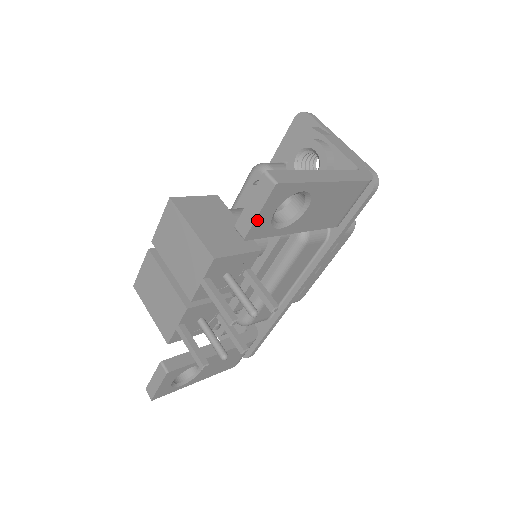
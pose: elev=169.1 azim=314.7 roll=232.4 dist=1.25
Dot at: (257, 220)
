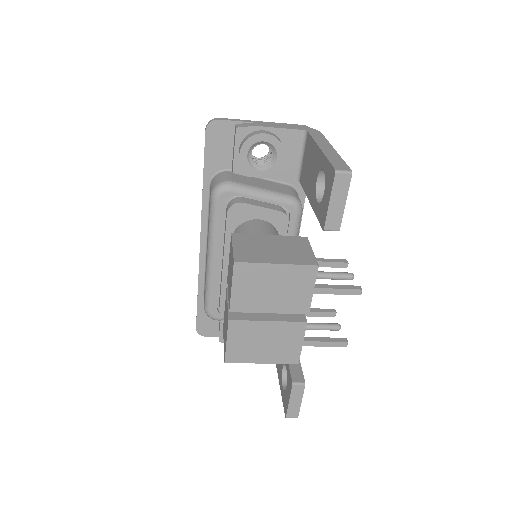
Dot at: (343, 209)
